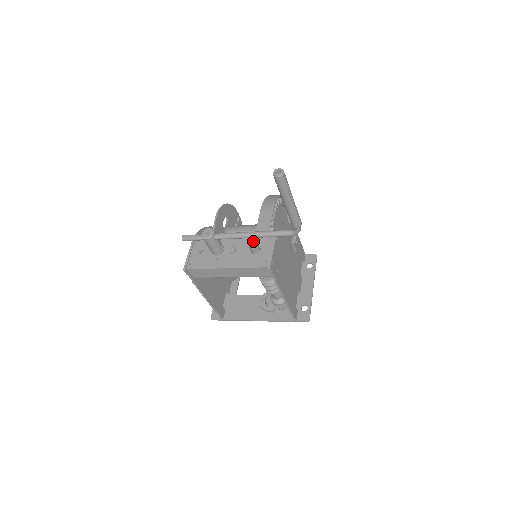
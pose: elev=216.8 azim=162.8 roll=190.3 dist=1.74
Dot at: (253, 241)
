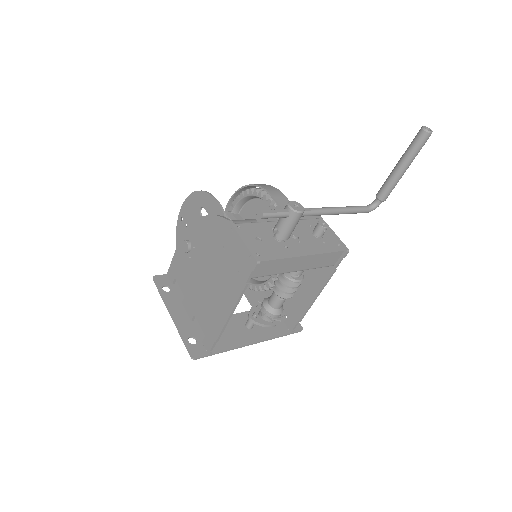
Dot at: (322, 221)
